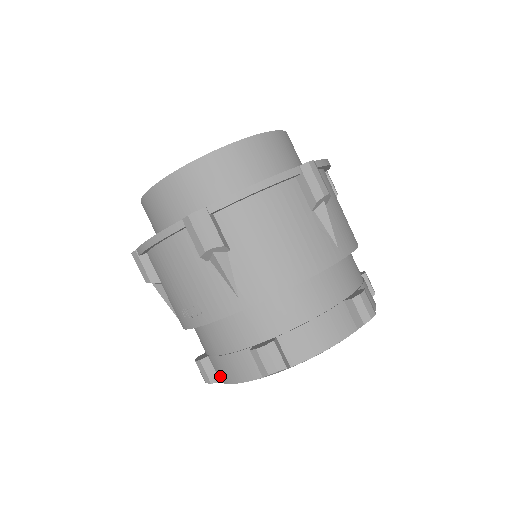
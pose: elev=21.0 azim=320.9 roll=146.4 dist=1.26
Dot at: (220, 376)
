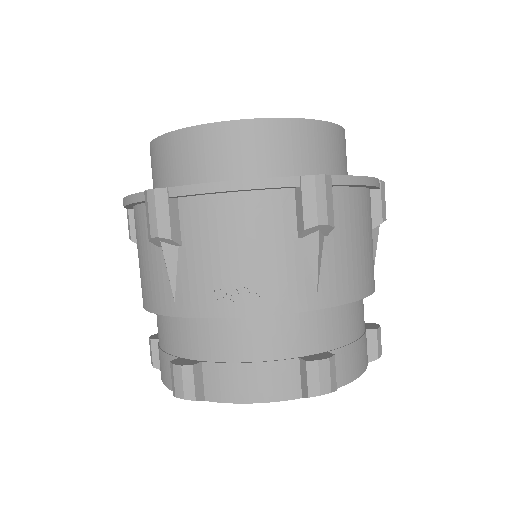
Dot at: (215, 391)
